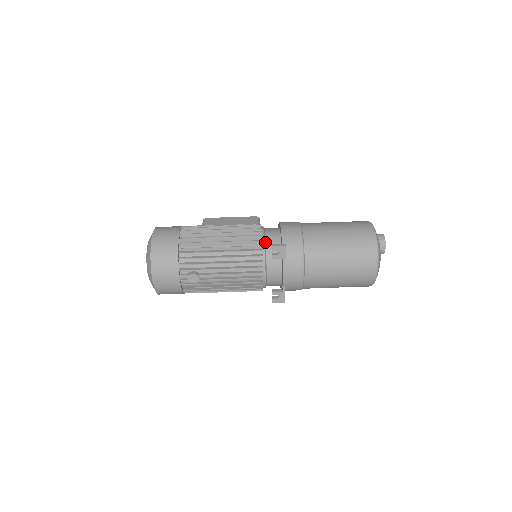
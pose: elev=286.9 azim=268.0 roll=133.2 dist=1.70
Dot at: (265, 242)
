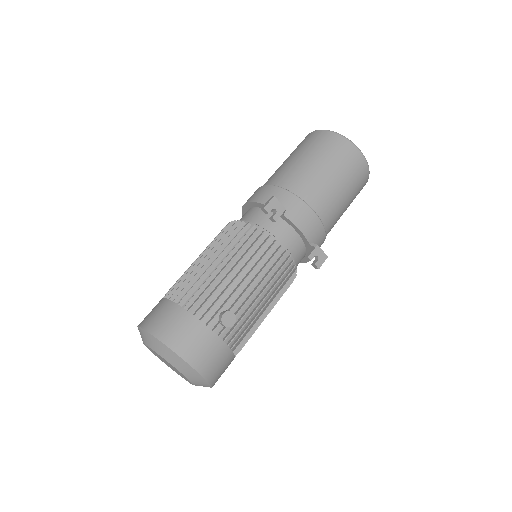
Dot at: (252, 223)
